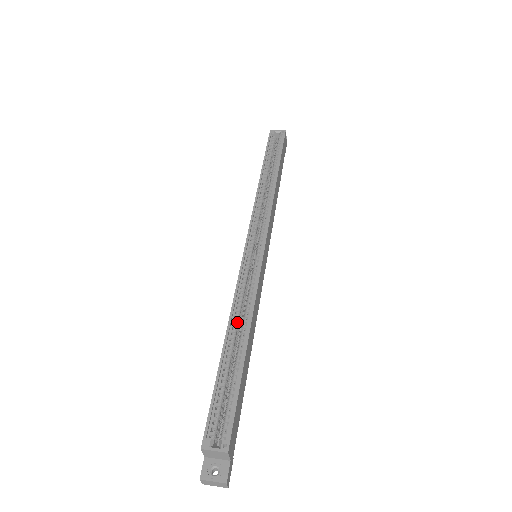
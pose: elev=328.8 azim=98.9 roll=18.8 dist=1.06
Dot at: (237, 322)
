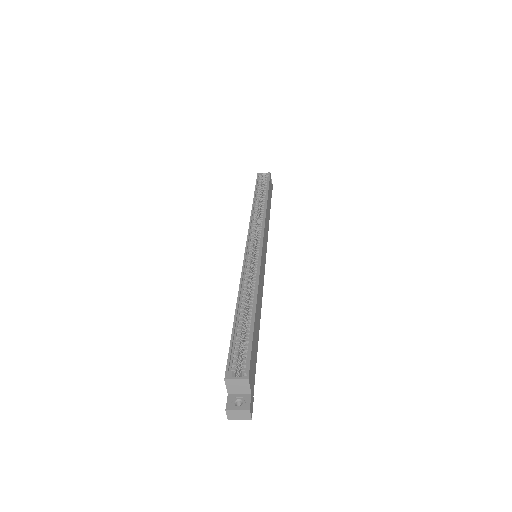
Dot at: (245, 295)
